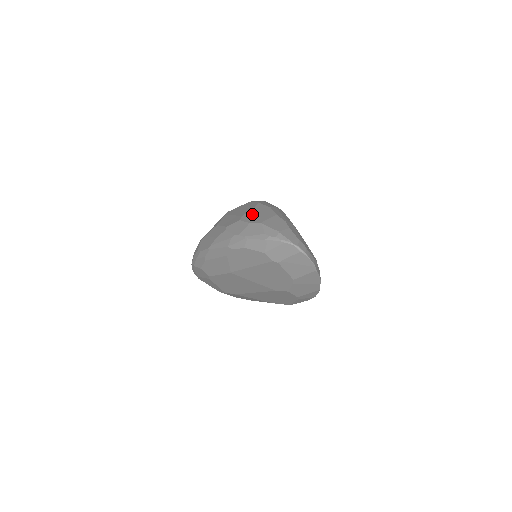
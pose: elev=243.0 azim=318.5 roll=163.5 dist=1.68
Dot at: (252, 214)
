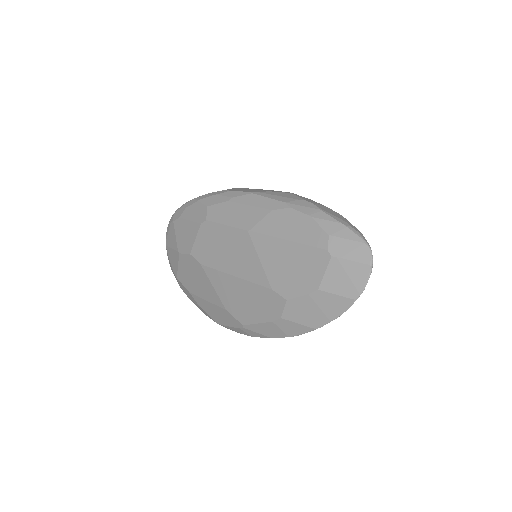
Dot at: occluded
